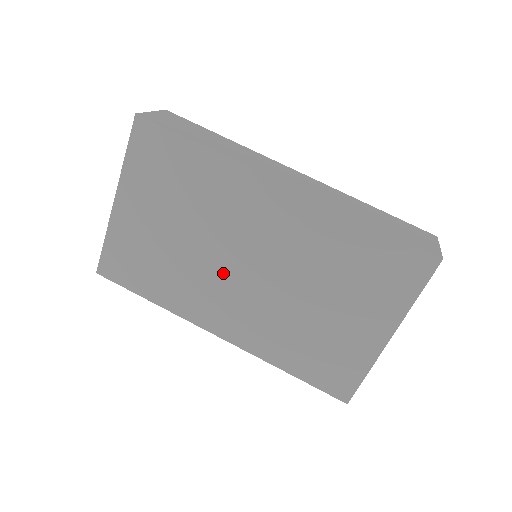
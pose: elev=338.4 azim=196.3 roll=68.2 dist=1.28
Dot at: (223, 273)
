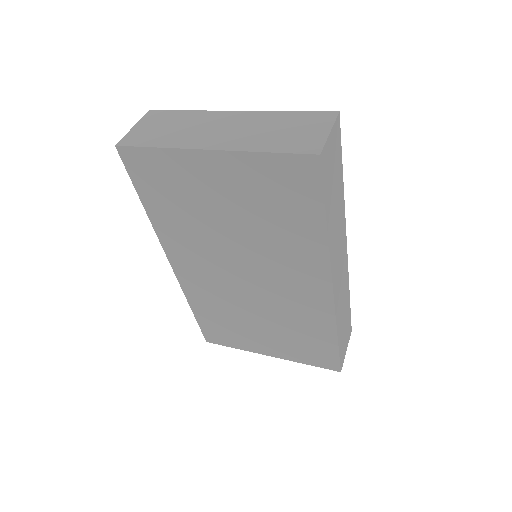
Dot at: (225, 261)
